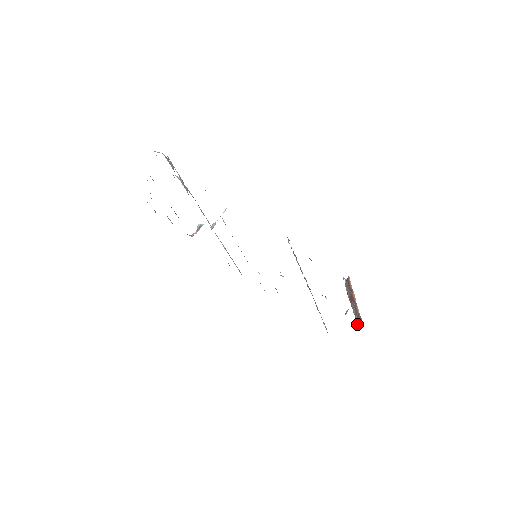
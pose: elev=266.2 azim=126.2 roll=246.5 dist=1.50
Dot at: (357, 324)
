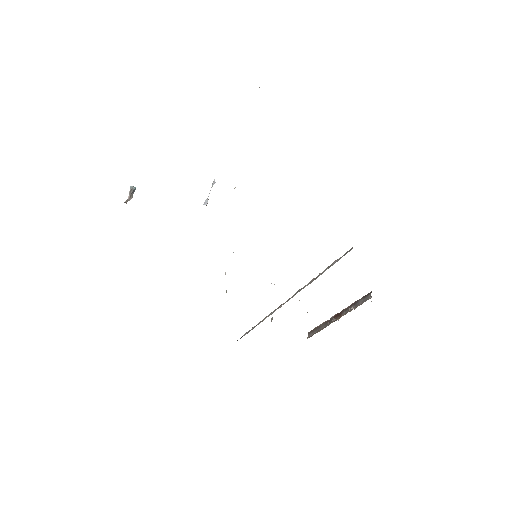
Dot at: occluded
